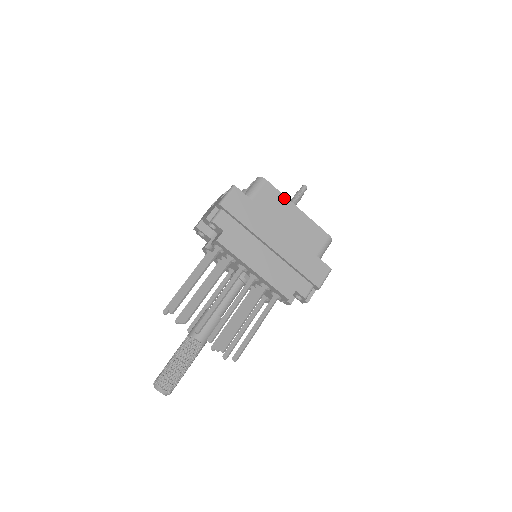
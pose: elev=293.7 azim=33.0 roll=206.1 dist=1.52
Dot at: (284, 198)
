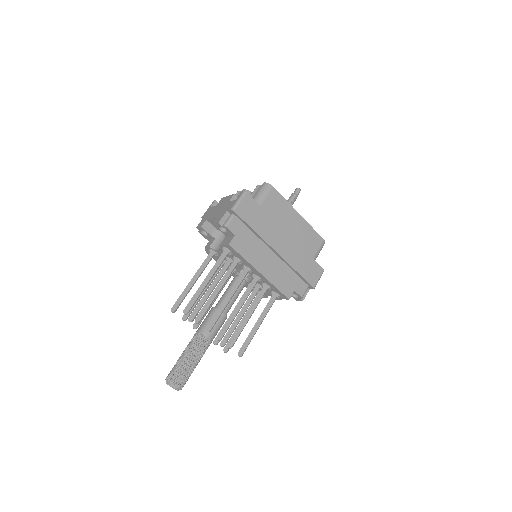
Dot at: (287, 204)
